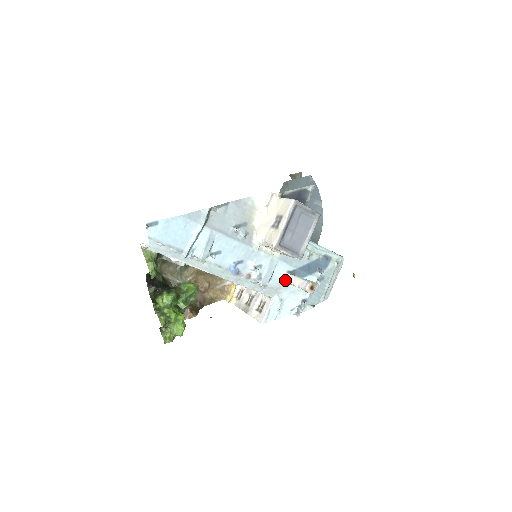
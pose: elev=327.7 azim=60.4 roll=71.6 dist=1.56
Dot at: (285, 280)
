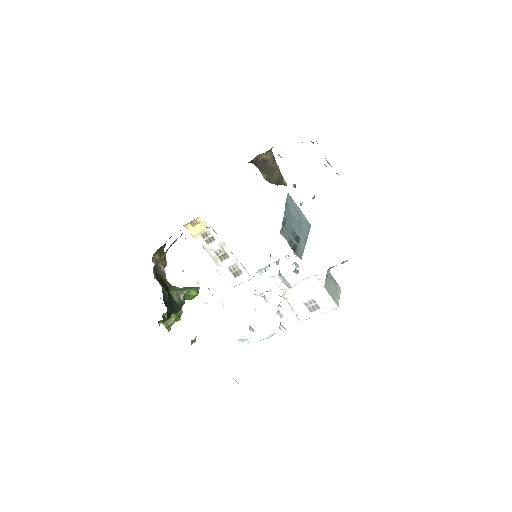
Dot at: (273, 279)
